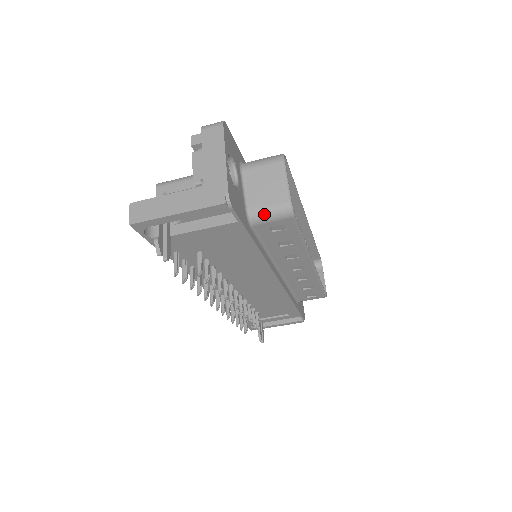
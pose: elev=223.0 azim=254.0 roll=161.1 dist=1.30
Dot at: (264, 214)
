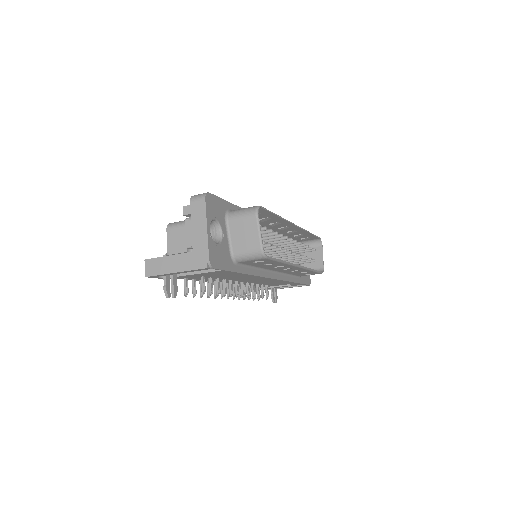
Dot at: (244, 257)
